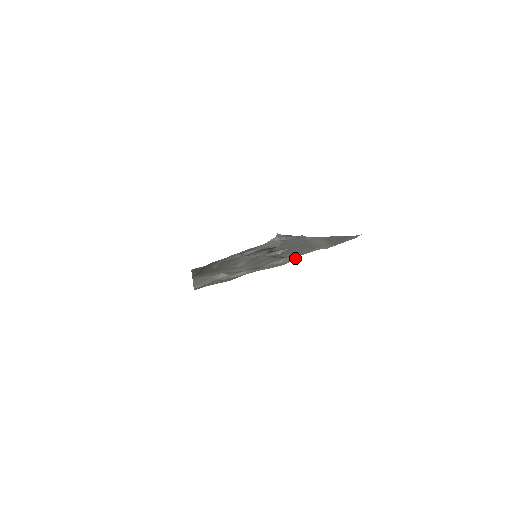
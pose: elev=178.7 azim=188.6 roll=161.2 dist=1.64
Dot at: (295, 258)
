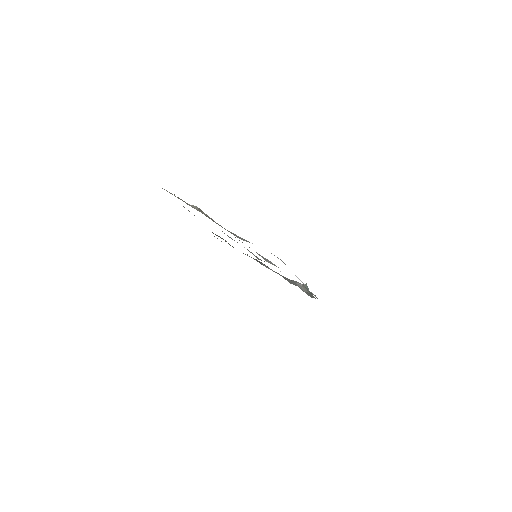
Dot at: occluded
